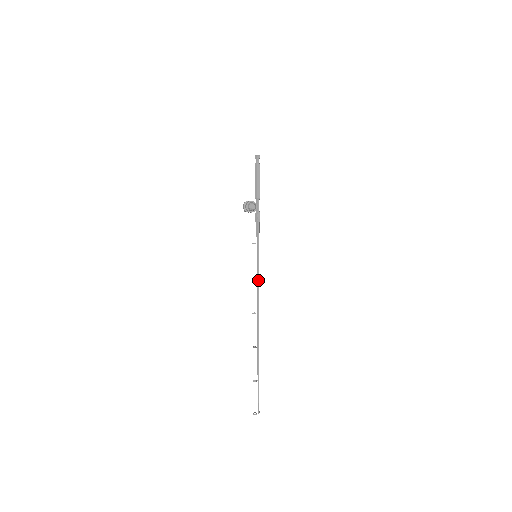
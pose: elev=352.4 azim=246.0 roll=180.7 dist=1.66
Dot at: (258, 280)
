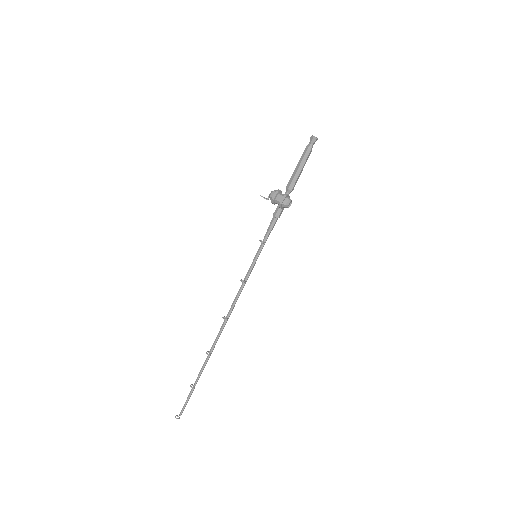
Dot at: (245, 283)
